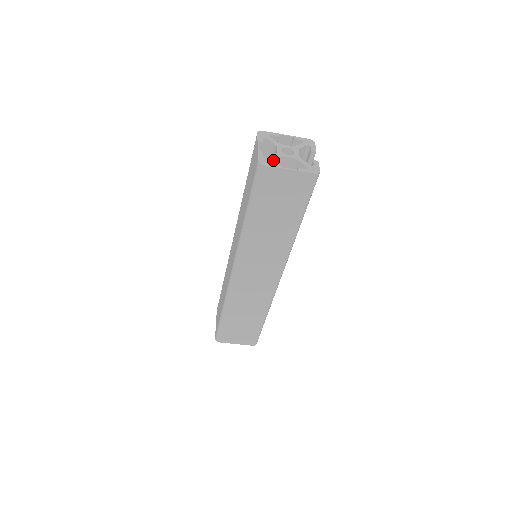
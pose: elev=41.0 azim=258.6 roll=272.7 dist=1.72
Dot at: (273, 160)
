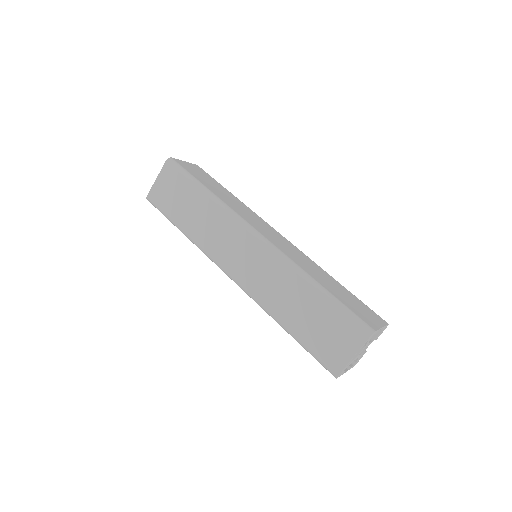
Dot at: occluded
